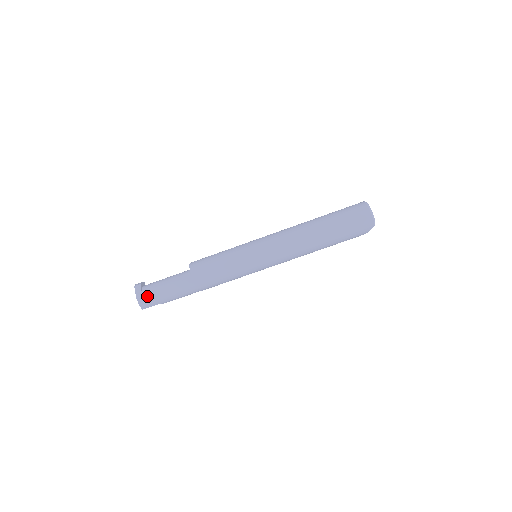
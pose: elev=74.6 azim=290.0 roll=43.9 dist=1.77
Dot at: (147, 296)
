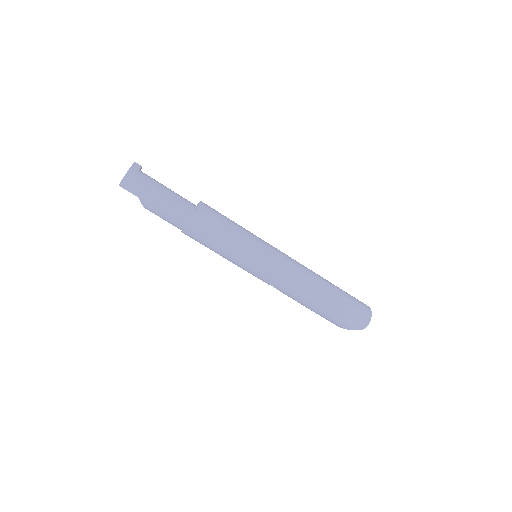
Dot at: (140, 179)
